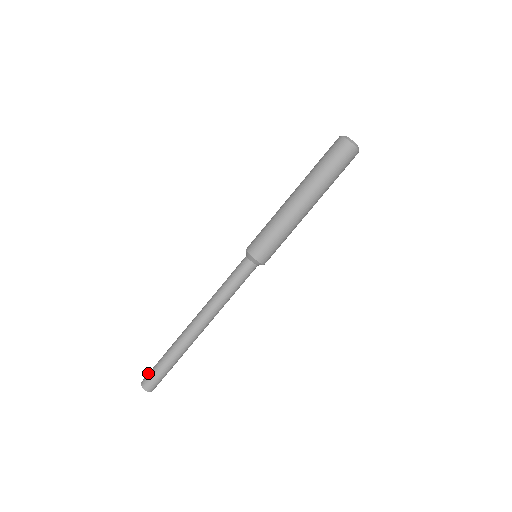
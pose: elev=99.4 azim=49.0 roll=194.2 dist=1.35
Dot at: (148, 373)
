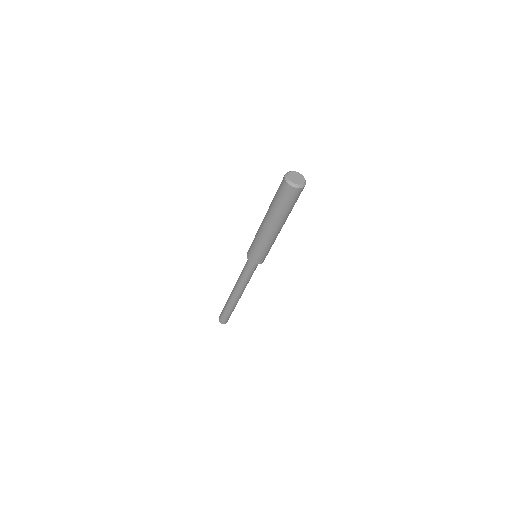
Dot at: occluded
